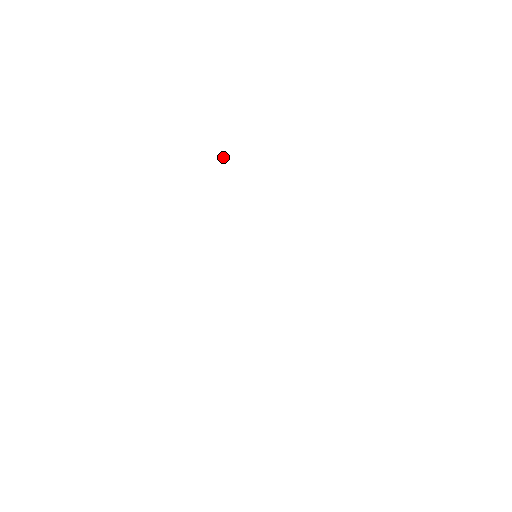
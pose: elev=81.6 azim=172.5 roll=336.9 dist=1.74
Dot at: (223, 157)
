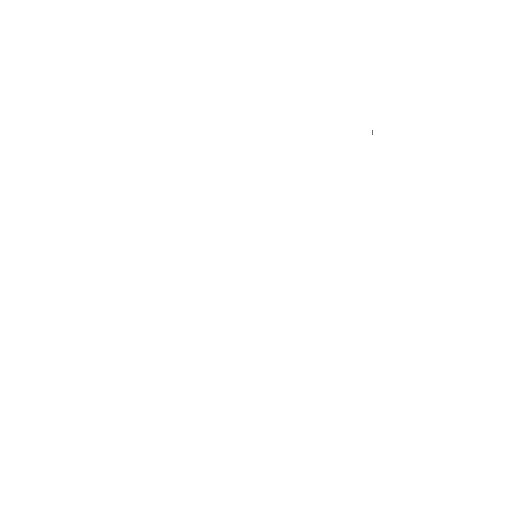
Dot at: occluded
